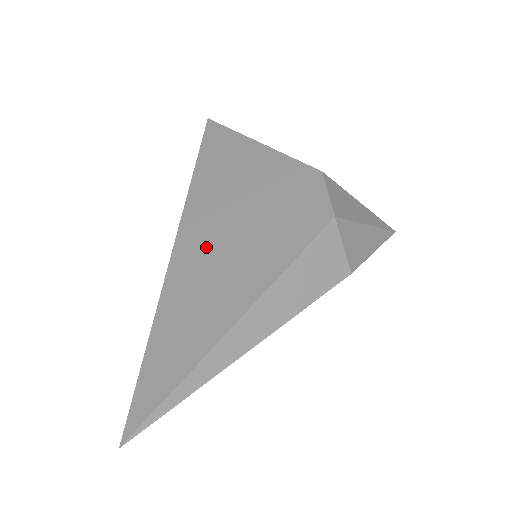
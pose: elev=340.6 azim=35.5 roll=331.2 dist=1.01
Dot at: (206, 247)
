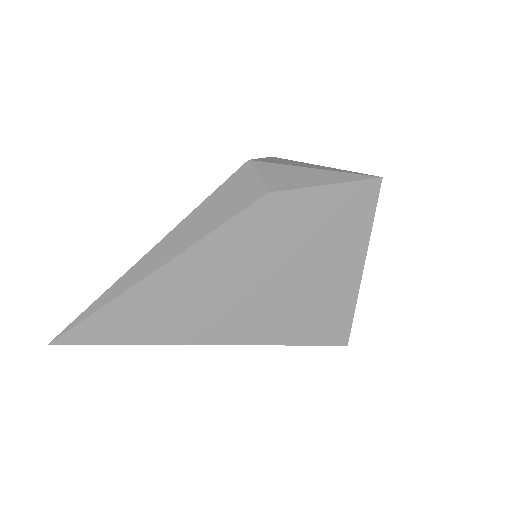
Dot at: occluded
